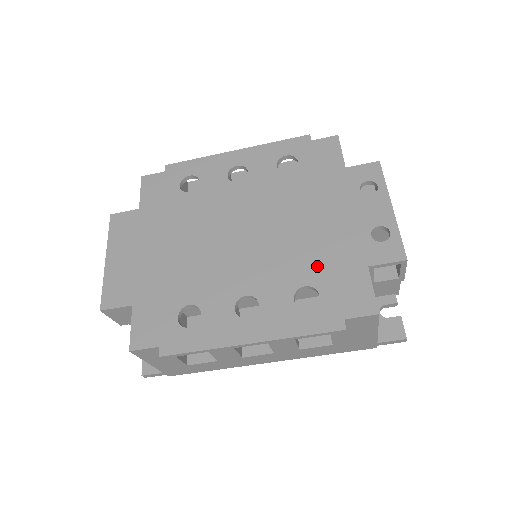
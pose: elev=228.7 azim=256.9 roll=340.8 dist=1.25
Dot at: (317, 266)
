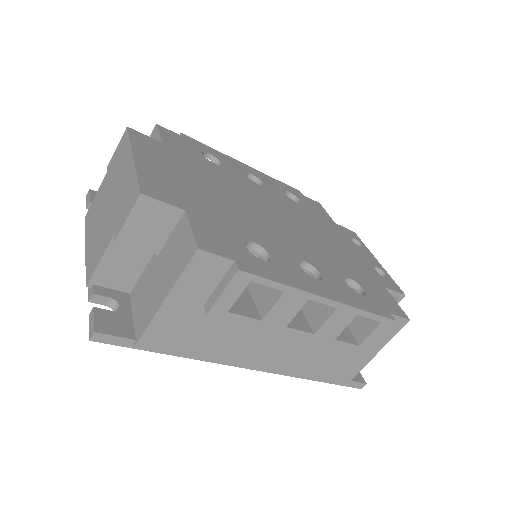
Dot at: (351, 269)
